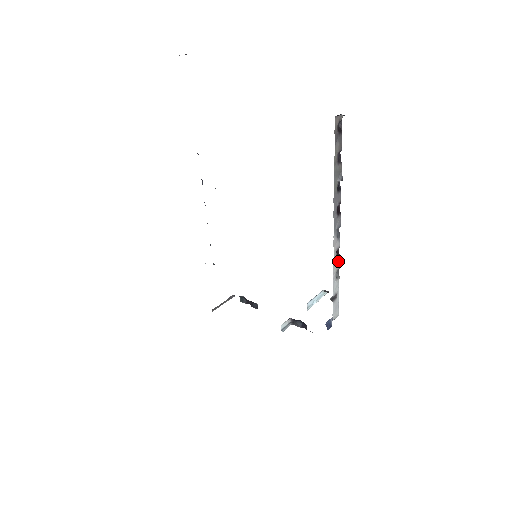
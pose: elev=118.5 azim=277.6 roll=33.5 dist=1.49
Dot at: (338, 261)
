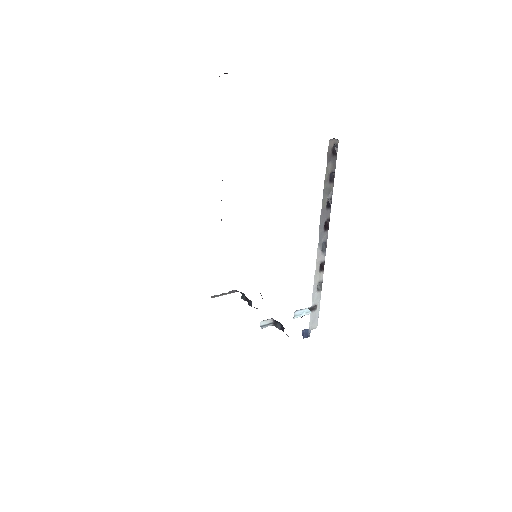
Dot at: (321, 274)
